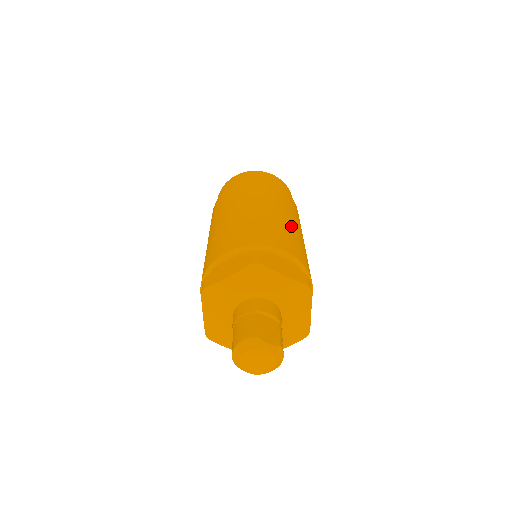
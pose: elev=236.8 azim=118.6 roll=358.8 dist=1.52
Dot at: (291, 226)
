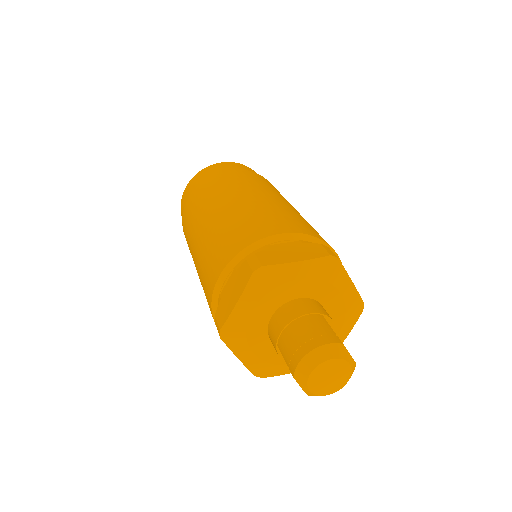
Dot at: occluded
